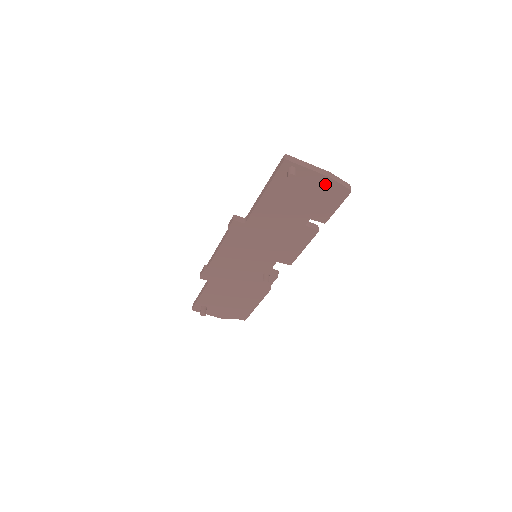
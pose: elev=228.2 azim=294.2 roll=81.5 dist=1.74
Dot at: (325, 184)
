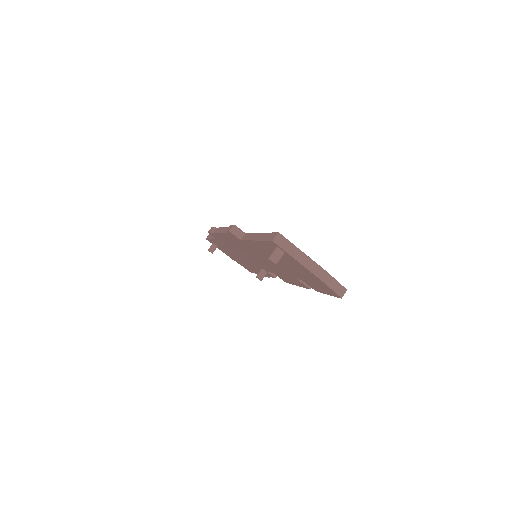
Dot at: (315, 278)
